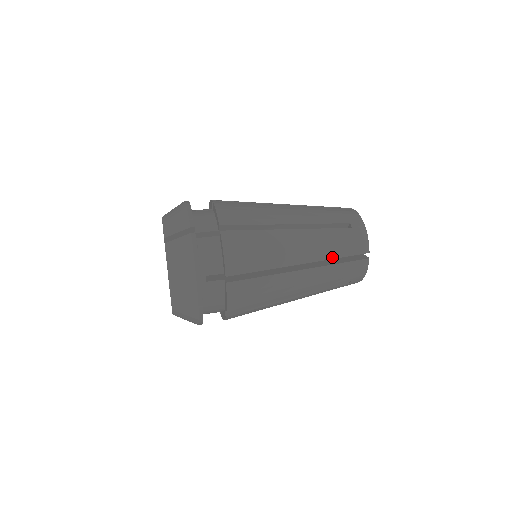
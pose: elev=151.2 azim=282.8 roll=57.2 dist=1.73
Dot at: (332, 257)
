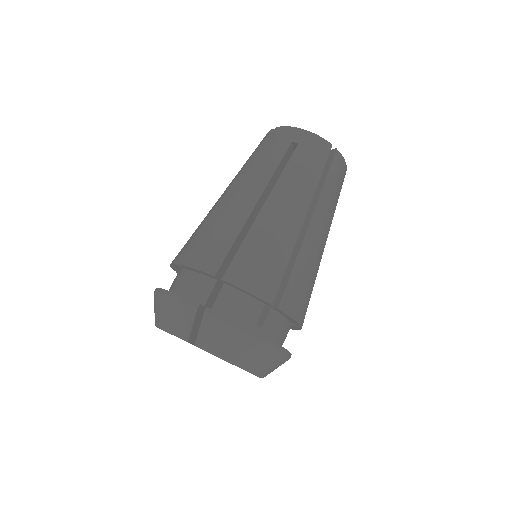
Dot at: (315, 184)
